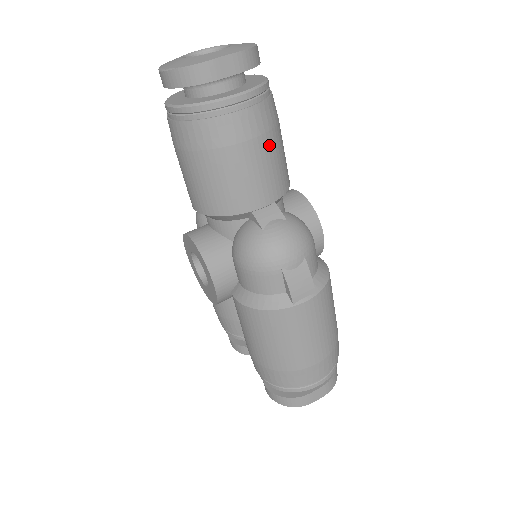
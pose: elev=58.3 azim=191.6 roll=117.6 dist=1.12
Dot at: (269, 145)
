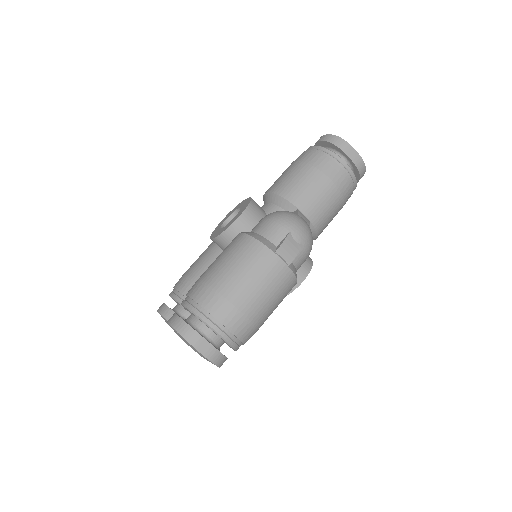
Dot at: (335, 198)
